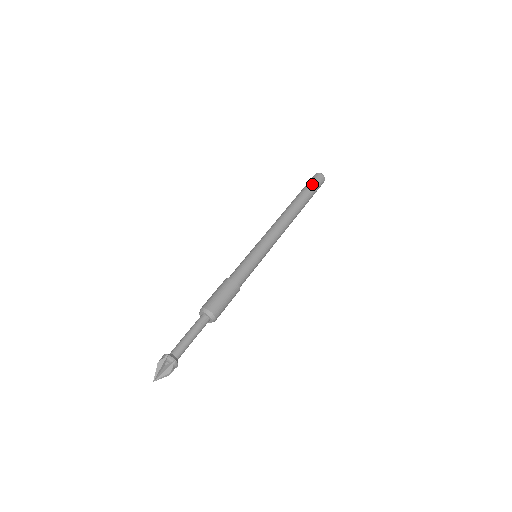
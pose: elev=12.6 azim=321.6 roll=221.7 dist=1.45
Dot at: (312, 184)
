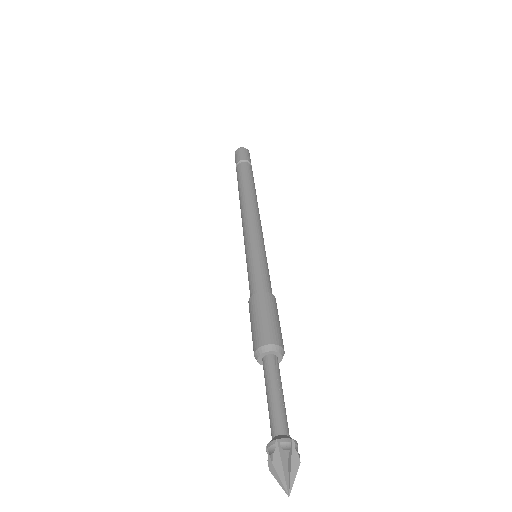
Dot at: (243, 159)
